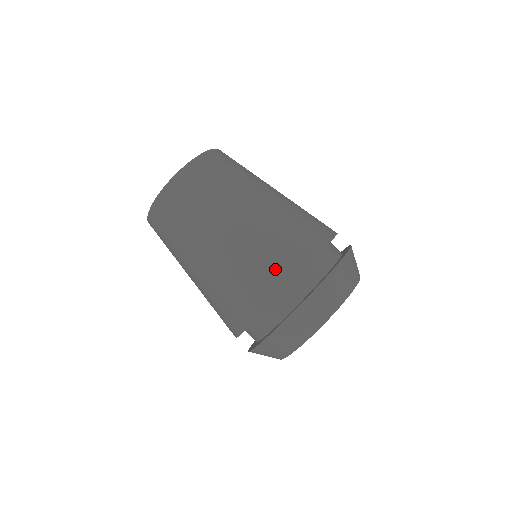
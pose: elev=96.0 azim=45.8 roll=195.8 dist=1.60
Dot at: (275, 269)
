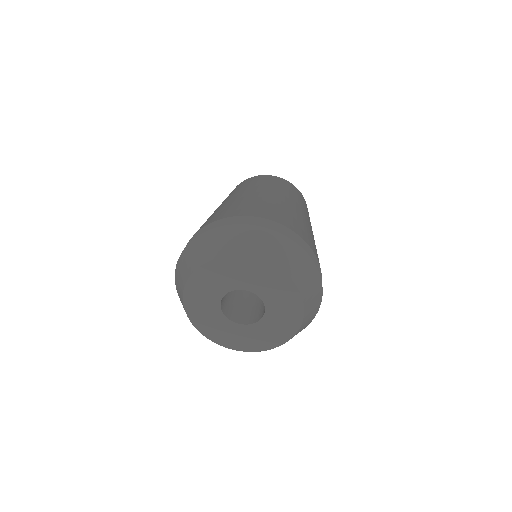
Dot at: (259, 210)
